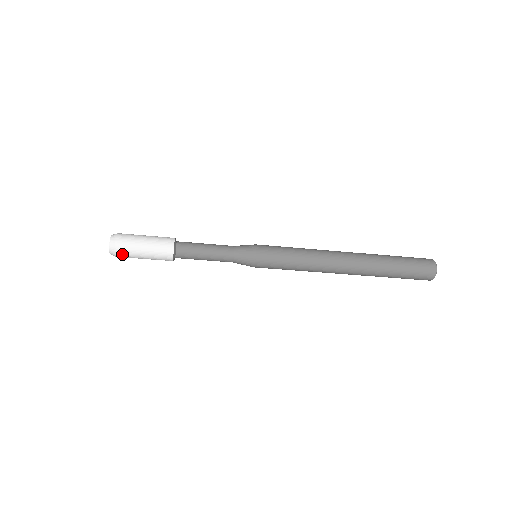
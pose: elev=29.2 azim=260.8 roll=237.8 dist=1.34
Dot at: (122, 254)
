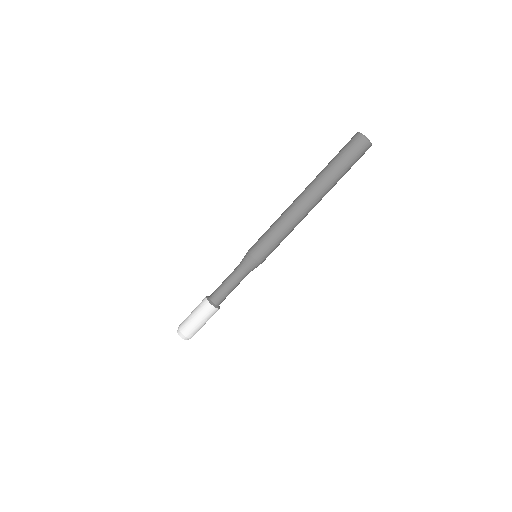
Dot at: (185, 330)
